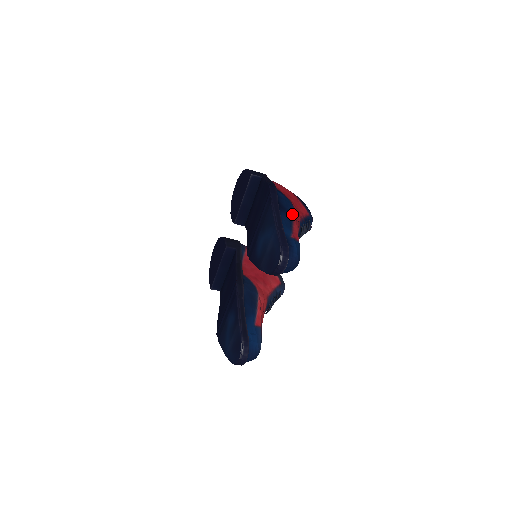
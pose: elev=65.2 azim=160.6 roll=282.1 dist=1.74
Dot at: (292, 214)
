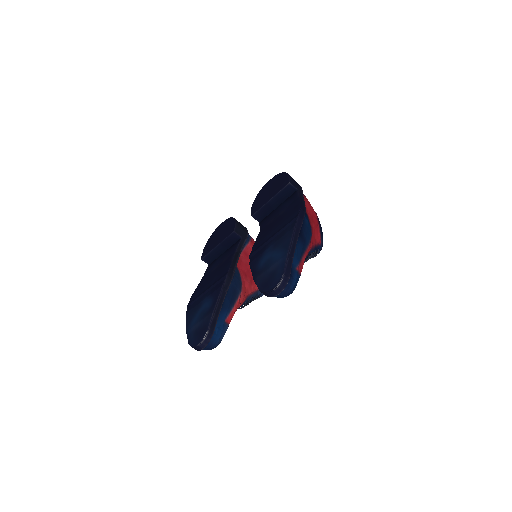
Dot at: (307, 244)
